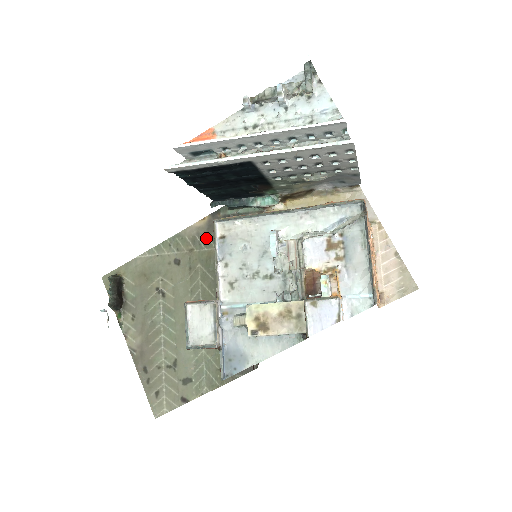
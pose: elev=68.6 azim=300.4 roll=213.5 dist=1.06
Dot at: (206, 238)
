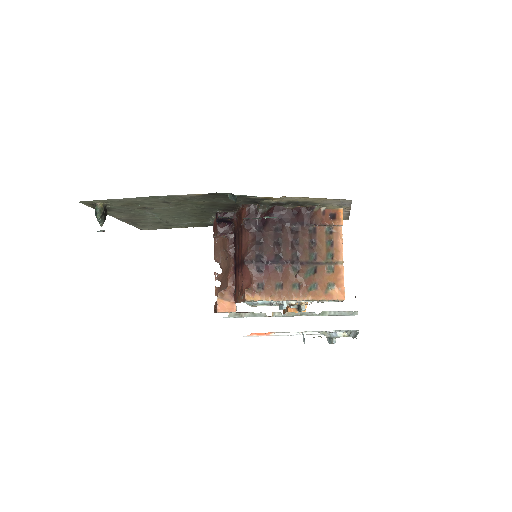
Dot at: (199, 199)
